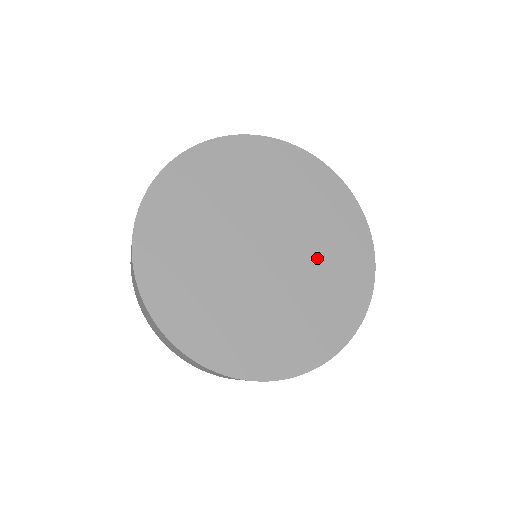
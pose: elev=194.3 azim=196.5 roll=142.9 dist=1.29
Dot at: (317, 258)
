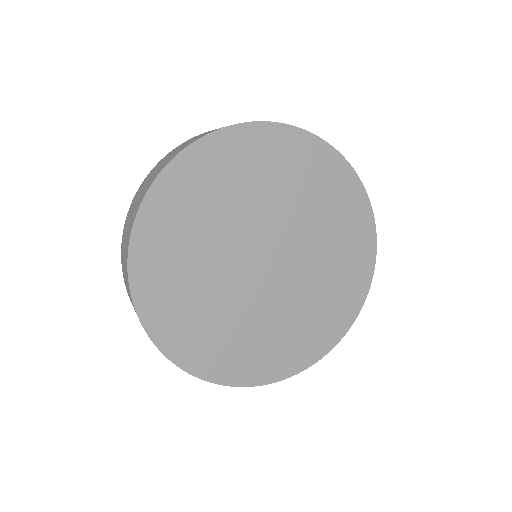
Dot at: (310, 220)
